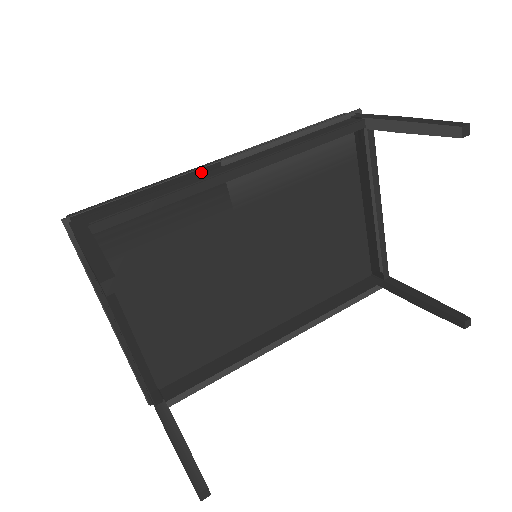
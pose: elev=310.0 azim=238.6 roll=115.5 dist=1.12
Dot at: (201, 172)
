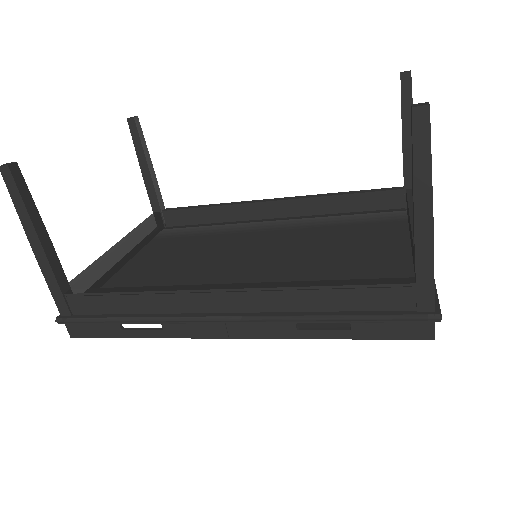
Dot at: occluded
